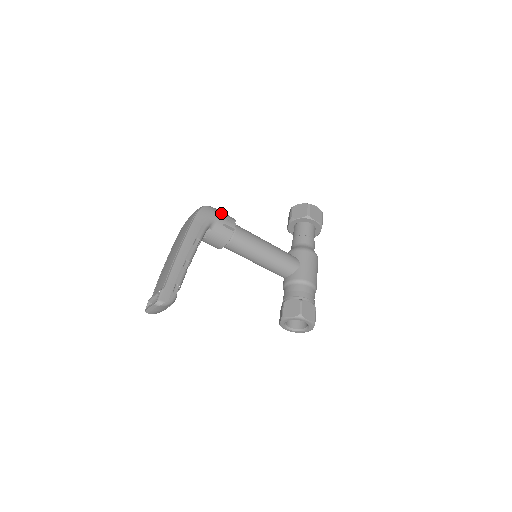
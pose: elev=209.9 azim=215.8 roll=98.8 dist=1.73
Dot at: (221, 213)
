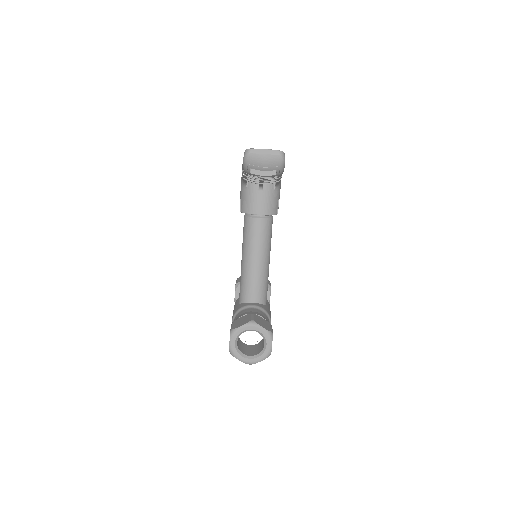
Dot at: occluded
